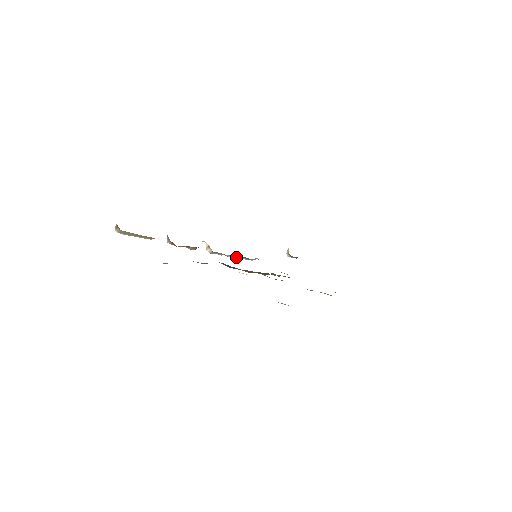
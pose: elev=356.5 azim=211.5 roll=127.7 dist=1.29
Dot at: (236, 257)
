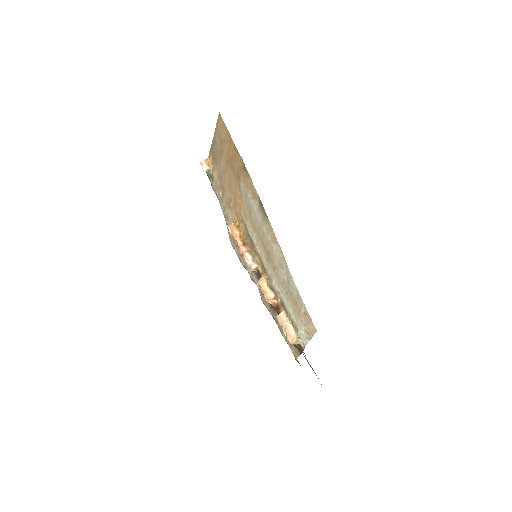
Dot at: (239, 247)
